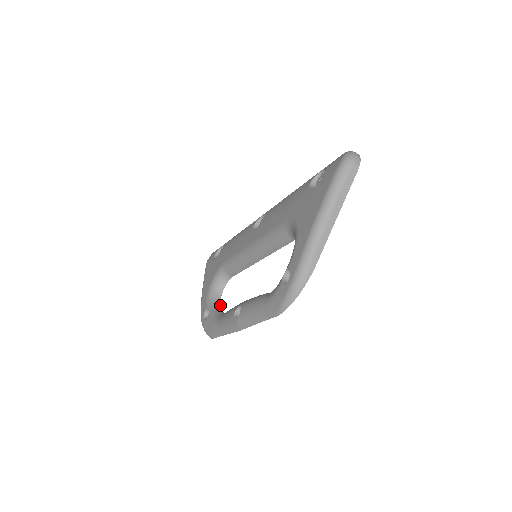
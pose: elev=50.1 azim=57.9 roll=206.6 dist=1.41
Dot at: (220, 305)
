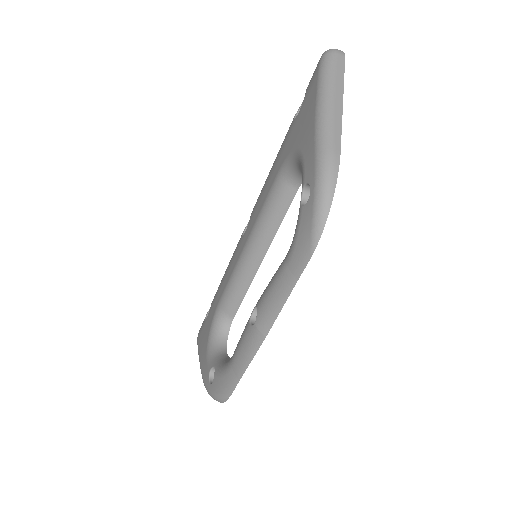
Dot at: (228, 356)
